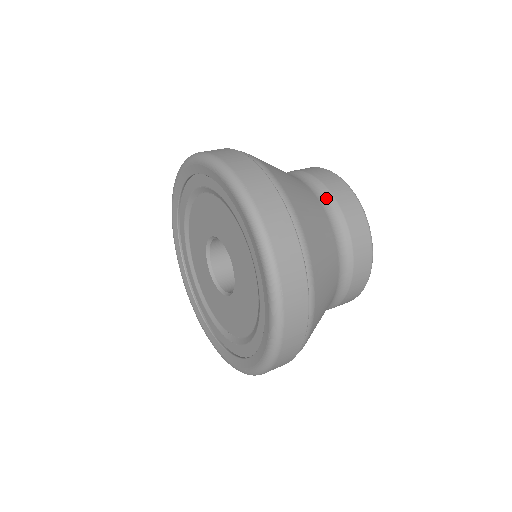
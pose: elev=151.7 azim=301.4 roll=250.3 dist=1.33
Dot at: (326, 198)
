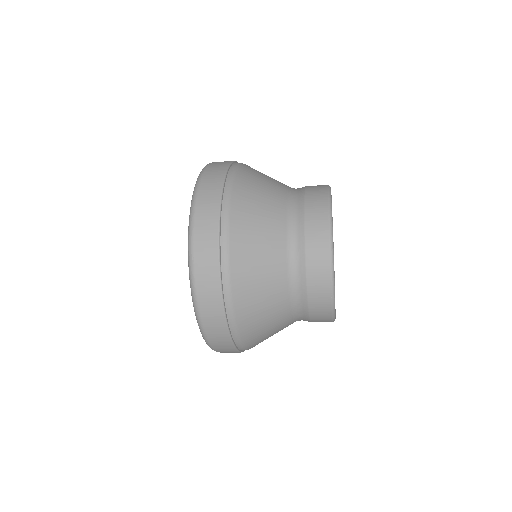
Dot at: occluded
